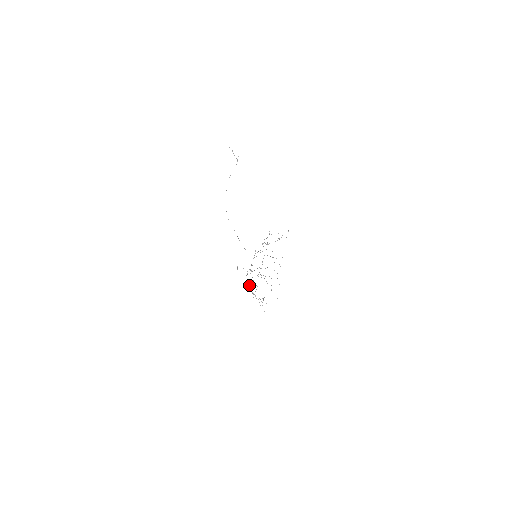
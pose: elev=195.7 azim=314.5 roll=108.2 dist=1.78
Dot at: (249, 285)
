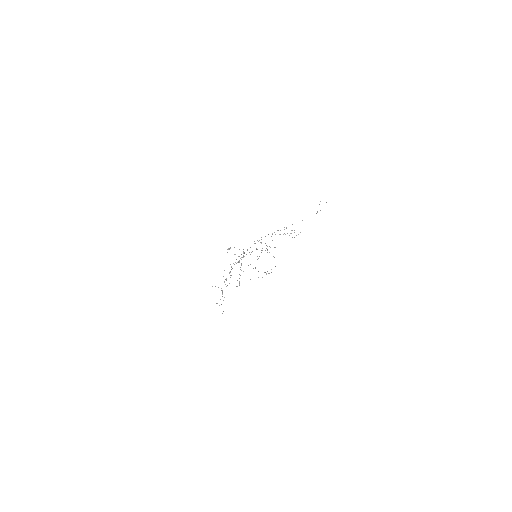
Dot at: occluded
